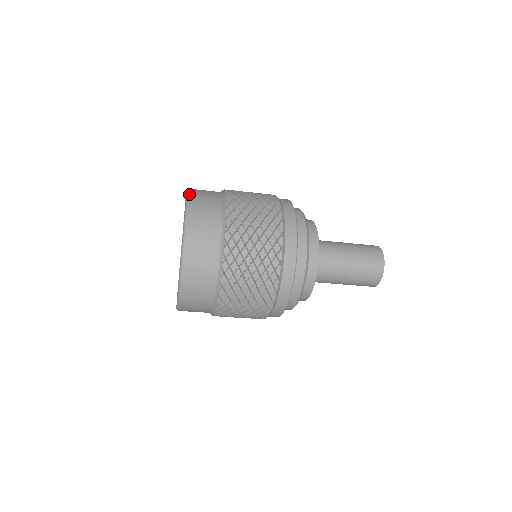
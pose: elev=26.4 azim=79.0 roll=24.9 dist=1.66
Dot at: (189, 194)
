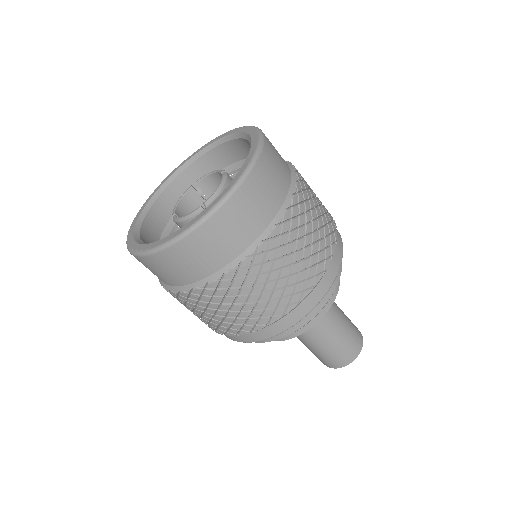
Dot at: (262, 150)
